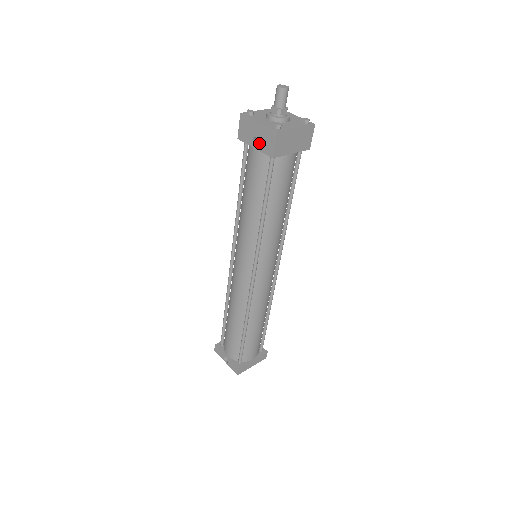
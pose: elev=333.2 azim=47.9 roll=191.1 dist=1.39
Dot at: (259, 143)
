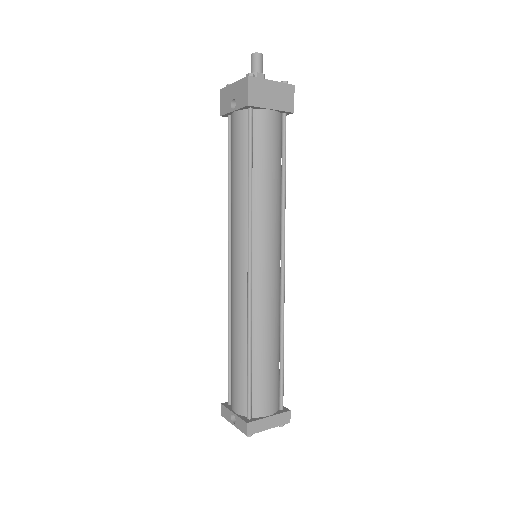
Dot at: (236, 102)
